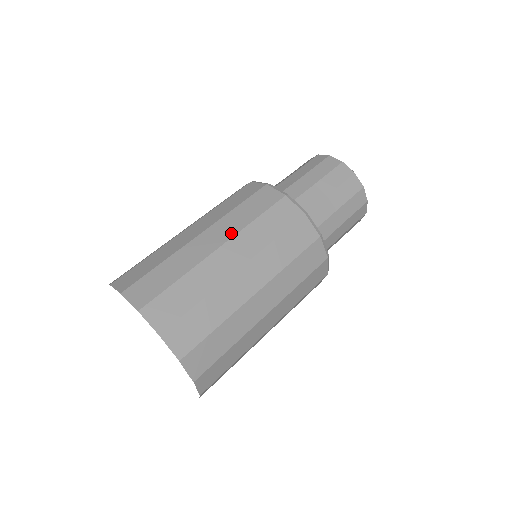
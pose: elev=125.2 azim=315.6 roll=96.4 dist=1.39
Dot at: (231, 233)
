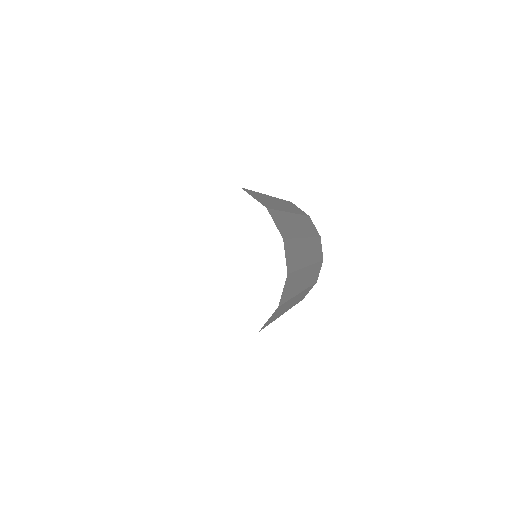
Dot at: occluded
